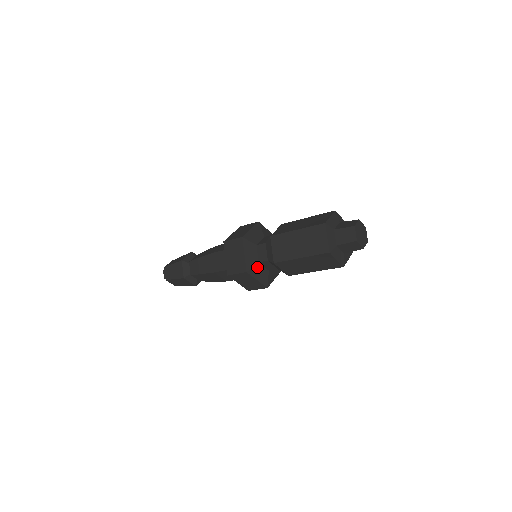
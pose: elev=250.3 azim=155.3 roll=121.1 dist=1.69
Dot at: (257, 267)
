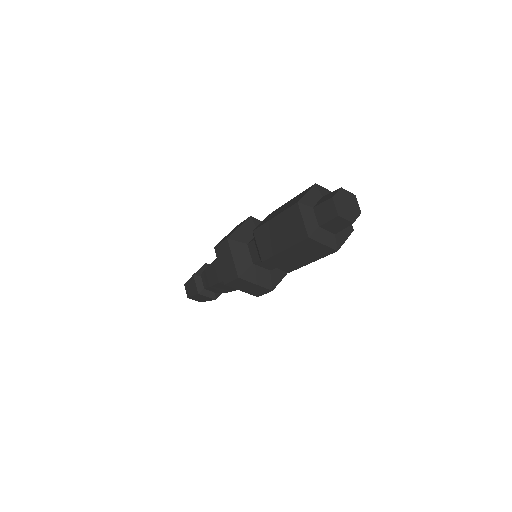
Dot at: (252, 269)
